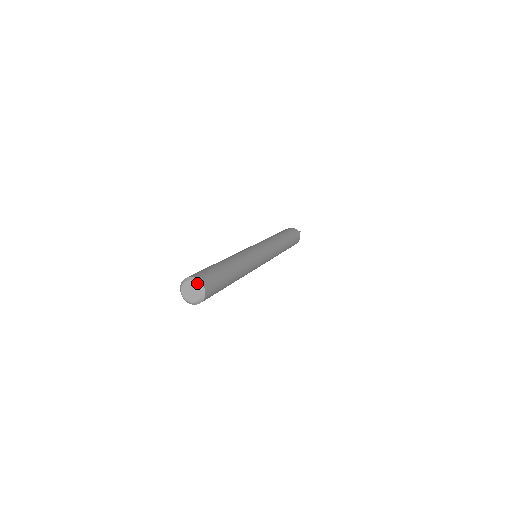
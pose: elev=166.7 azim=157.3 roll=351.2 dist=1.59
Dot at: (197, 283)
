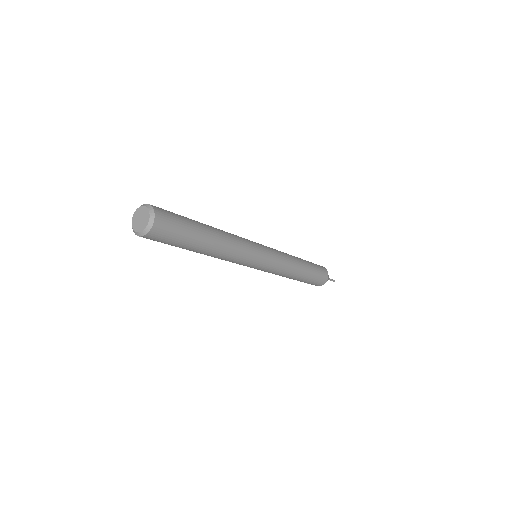
Dot at: (150, 212)
